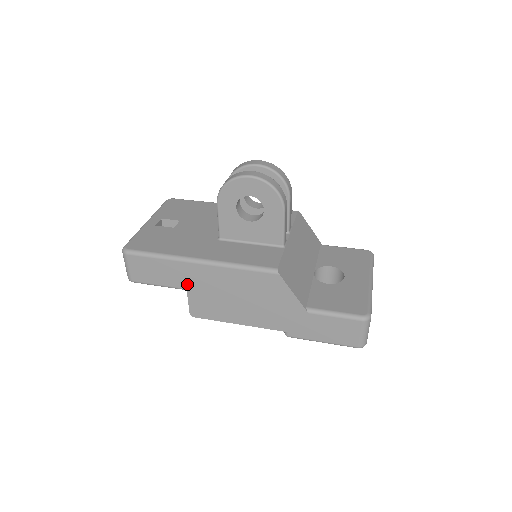
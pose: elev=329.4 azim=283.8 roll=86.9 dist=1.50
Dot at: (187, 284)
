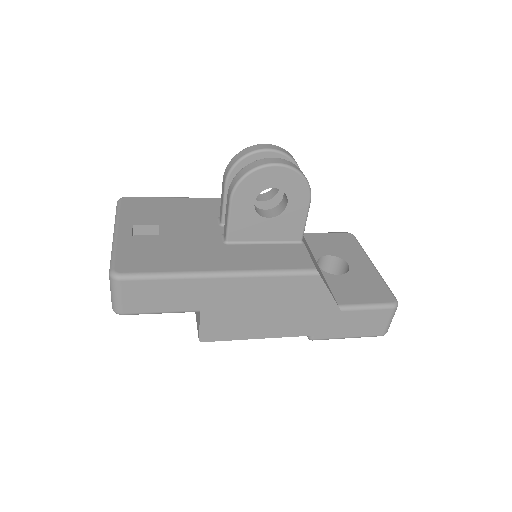
Dot at: (202, 304)
